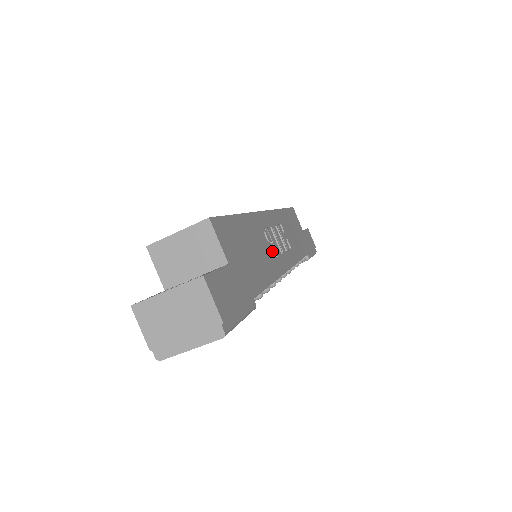
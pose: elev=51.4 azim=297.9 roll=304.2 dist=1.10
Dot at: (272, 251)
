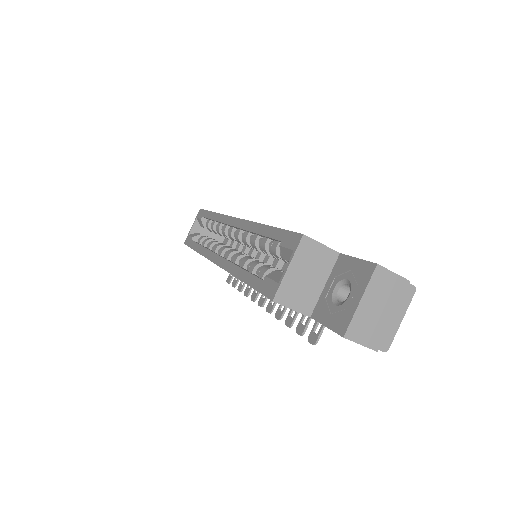
Dot at: occluded
